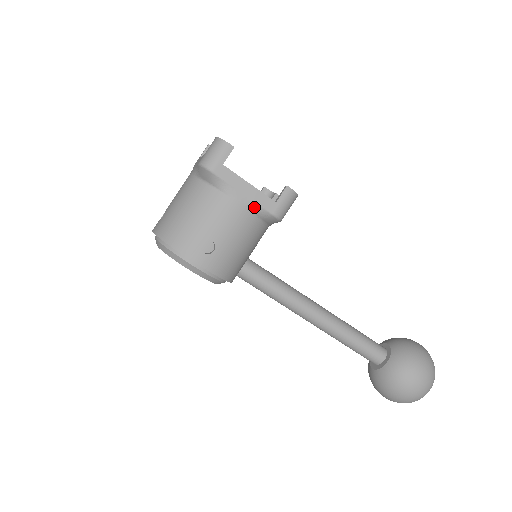
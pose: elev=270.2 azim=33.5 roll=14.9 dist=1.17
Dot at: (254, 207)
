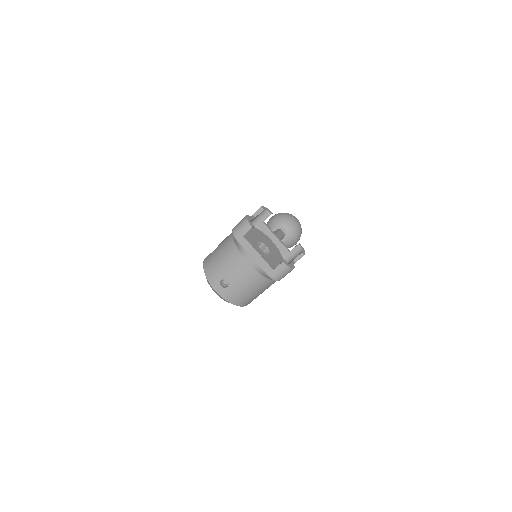
Dot at: occluded
